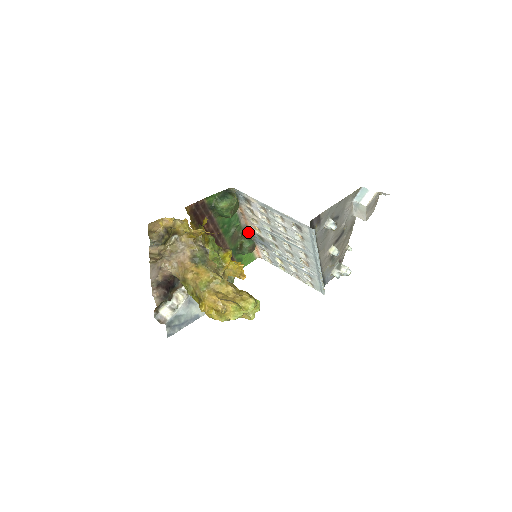
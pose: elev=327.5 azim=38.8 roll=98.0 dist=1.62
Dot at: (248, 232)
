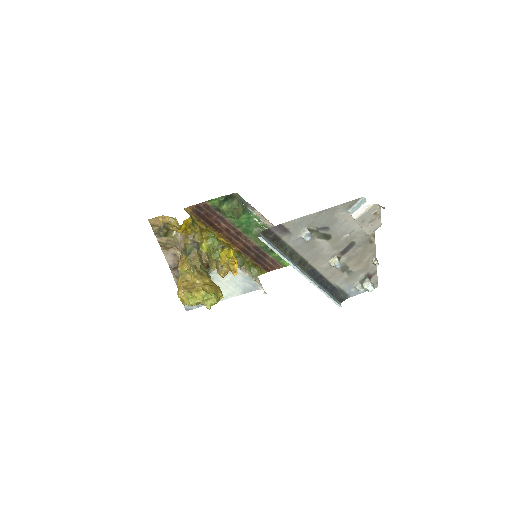
Dot at: occluded
